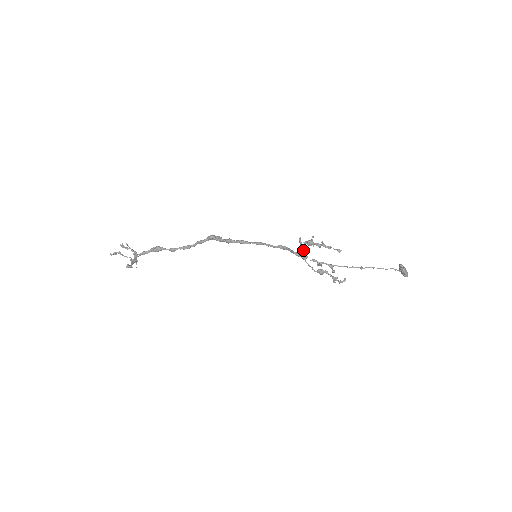
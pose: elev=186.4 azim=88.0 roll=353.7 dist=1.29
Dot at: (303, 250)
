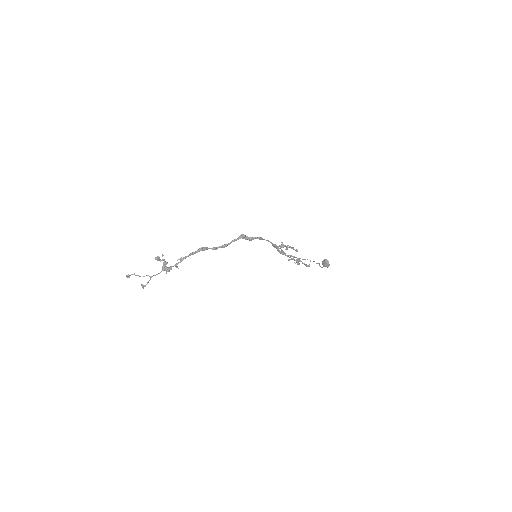
Dot at: occluded
